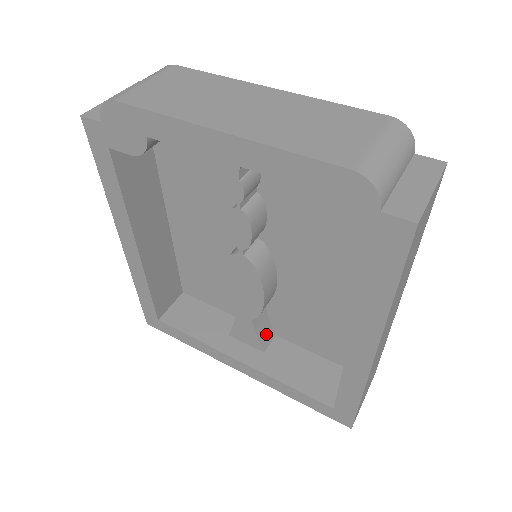
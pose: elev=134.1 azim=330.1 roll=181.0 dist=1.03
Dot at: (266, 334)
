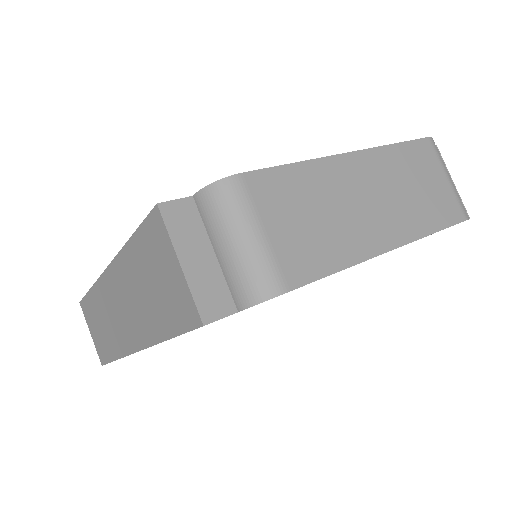
Dot at: occluded
